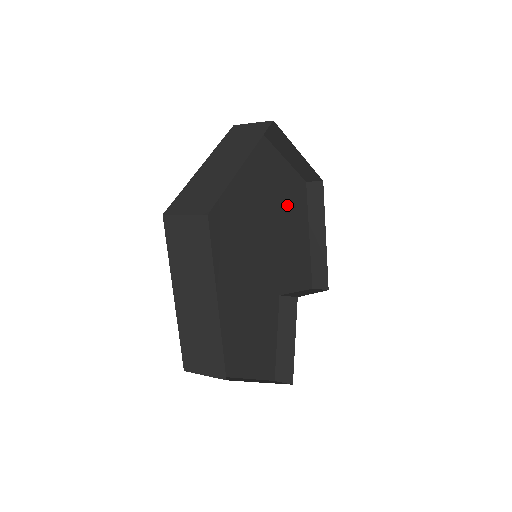
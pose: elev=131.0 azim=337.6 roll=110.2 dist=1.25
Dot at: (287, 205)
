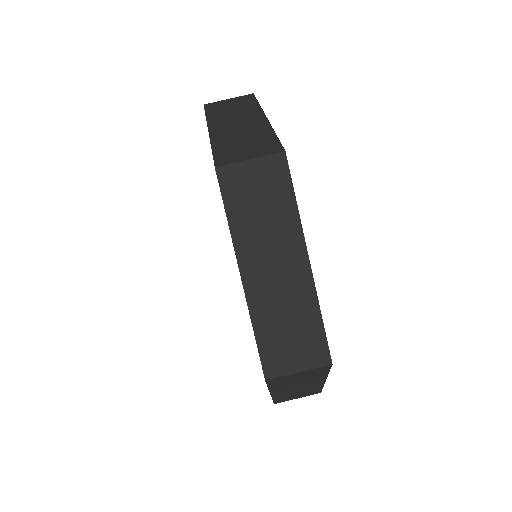
Dot at: occluded
